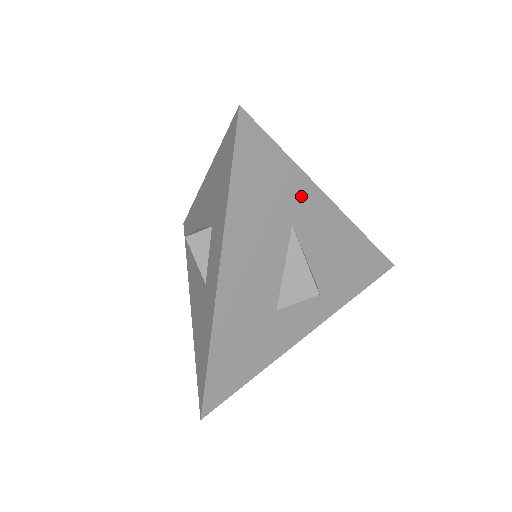
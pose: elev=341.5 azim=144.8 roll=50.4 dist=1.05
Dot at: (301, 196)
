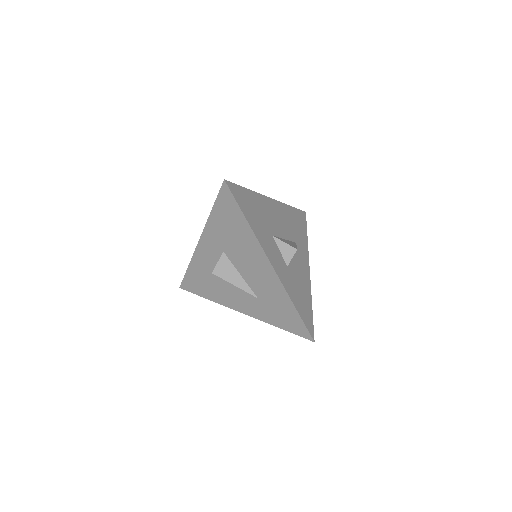
Dot at: (303, 247)
